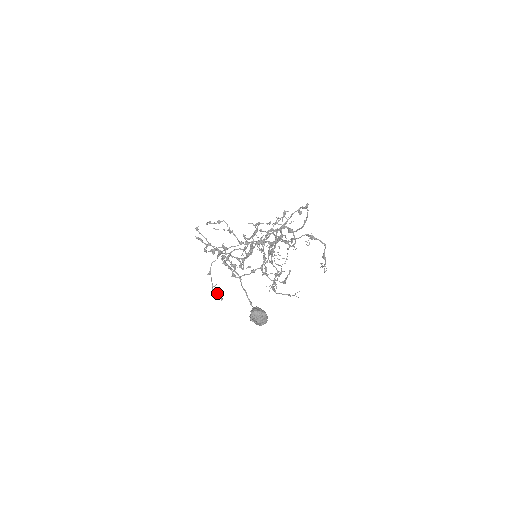
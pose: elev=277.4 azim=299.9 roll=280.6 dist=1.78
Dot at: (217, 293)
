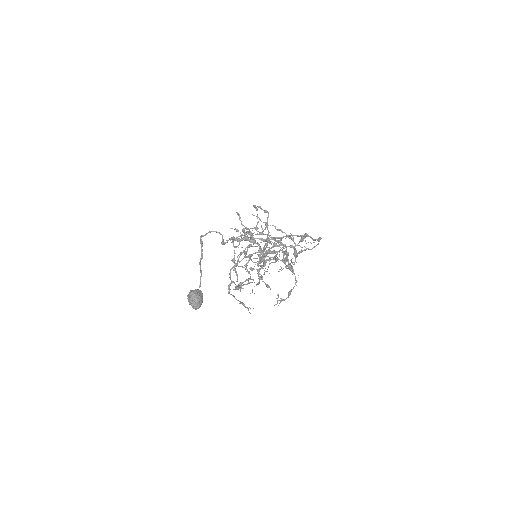
Dot at: occluded
